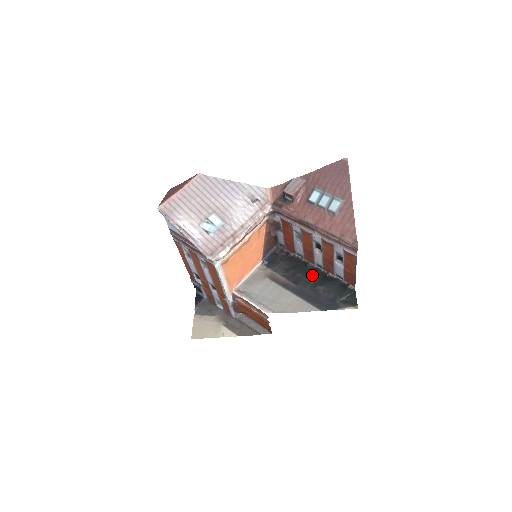
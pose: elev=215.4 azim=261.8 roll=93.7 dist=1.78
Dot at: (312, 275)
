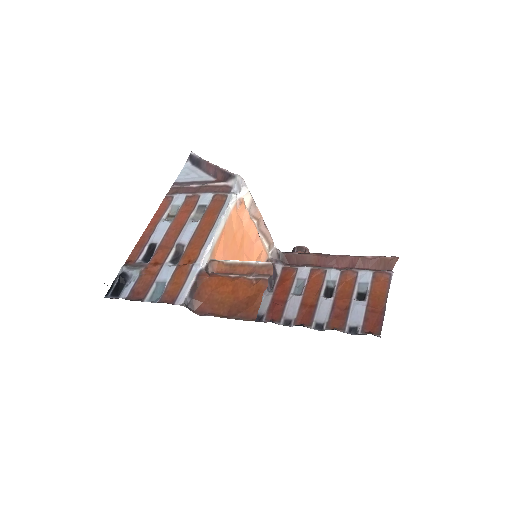
Dot at: occluded
